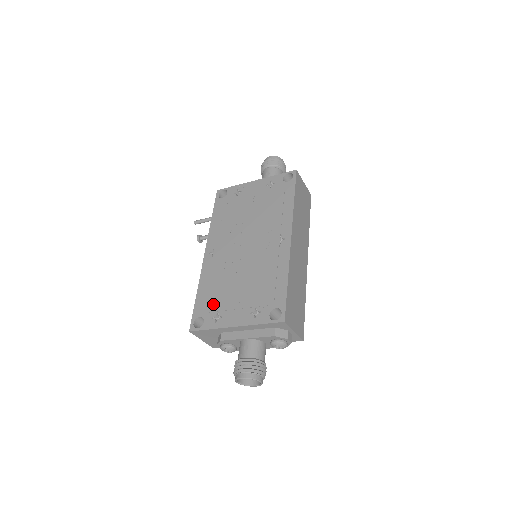
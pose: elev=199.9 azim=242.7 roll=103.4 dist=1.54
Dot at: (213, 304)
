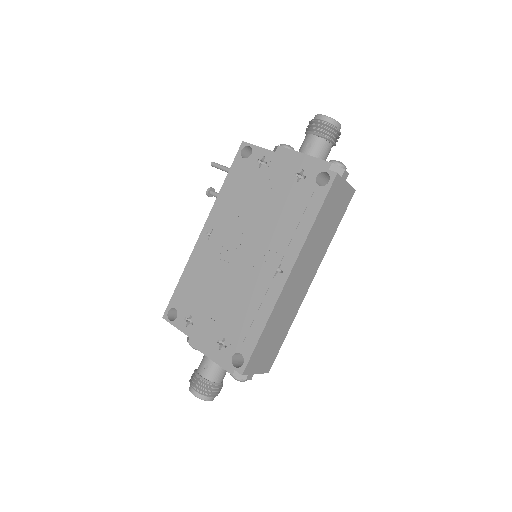
Dot at: (190, 303)
